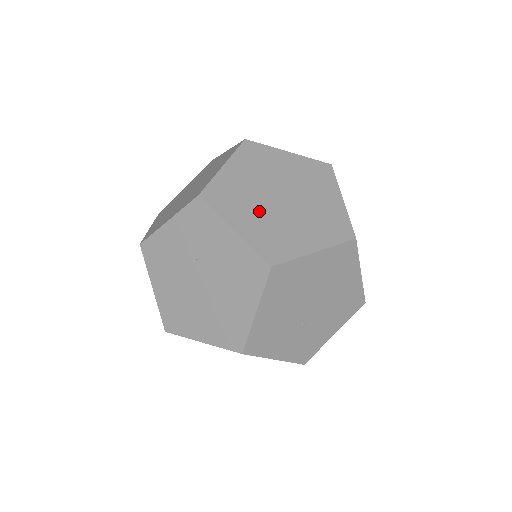
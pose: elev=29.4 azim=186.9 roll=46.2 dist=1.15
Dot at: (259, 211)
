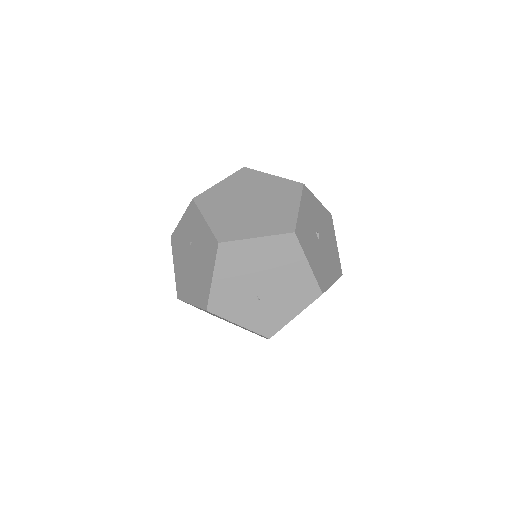
Dot at: (229, 210)
